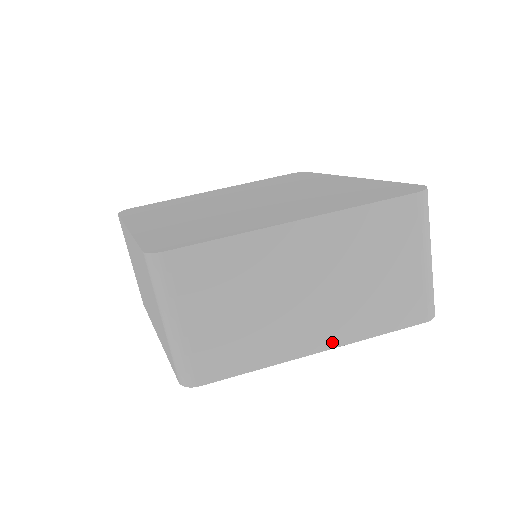
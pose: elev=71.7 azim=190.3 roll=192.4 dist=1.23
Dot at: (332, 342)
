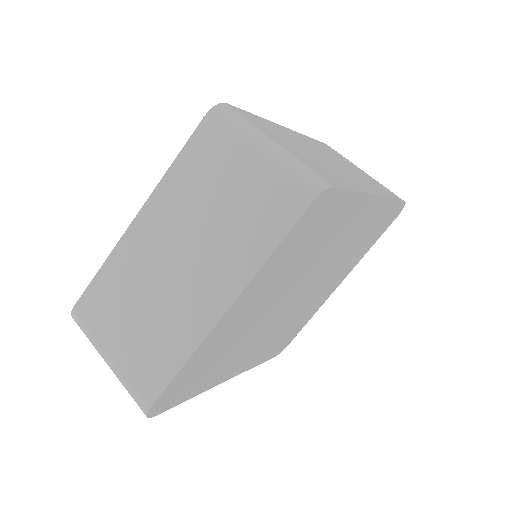
Dot at: (376, 193)
